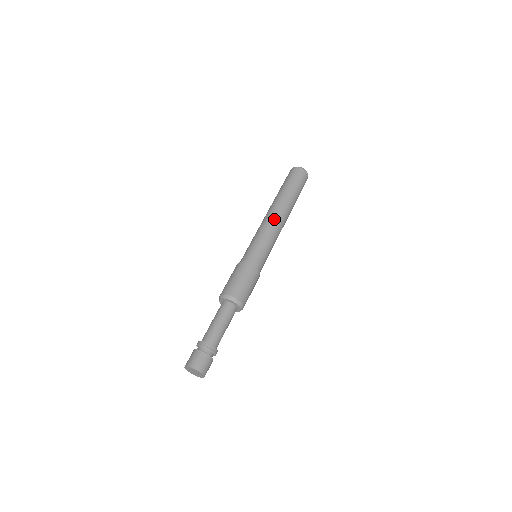
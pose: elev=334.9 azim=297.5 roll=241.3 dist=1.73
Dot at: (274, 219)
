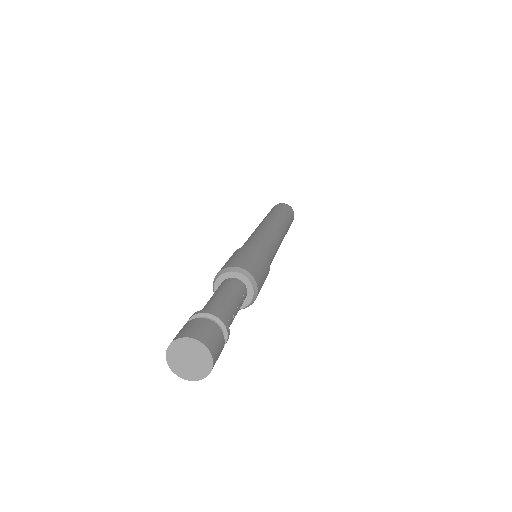
Dot at: (272, 225)
